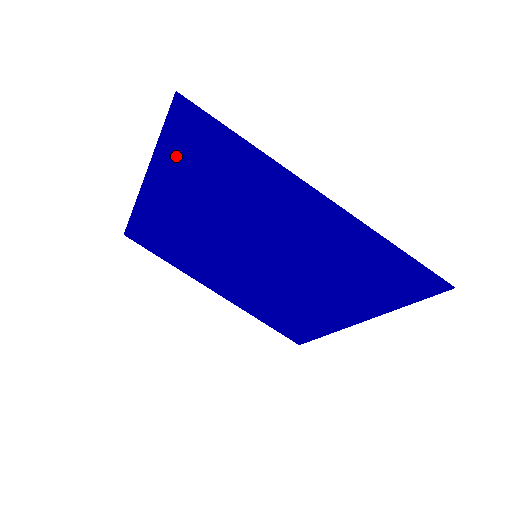
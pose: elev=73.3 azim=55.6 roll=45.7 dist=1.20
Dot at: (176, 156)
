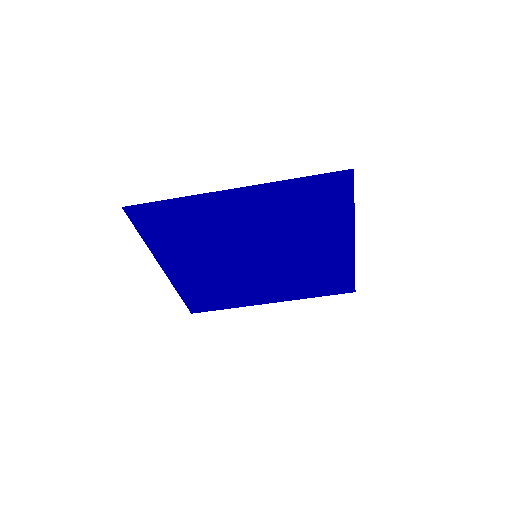
Dot at: (158, 239)
